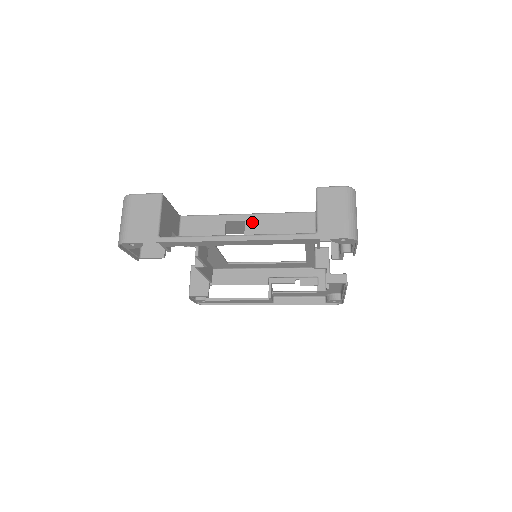
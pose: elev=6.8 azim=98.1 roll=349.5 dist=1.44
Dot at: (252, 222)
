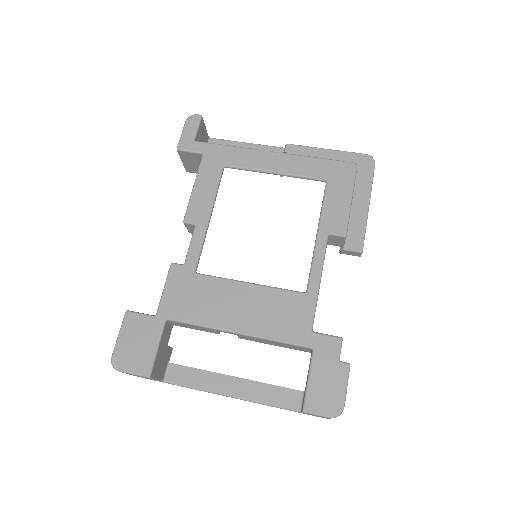
Dot at: (244, 337)
